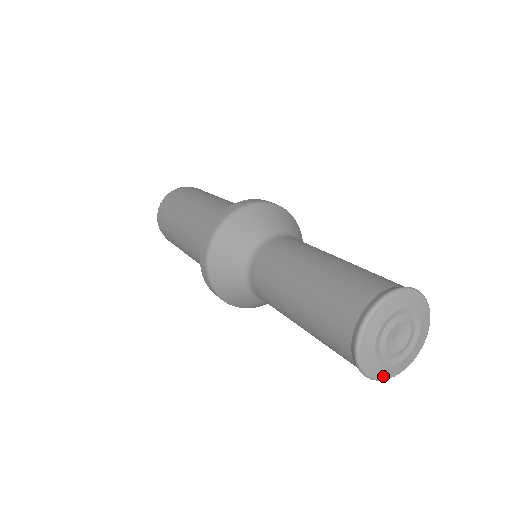
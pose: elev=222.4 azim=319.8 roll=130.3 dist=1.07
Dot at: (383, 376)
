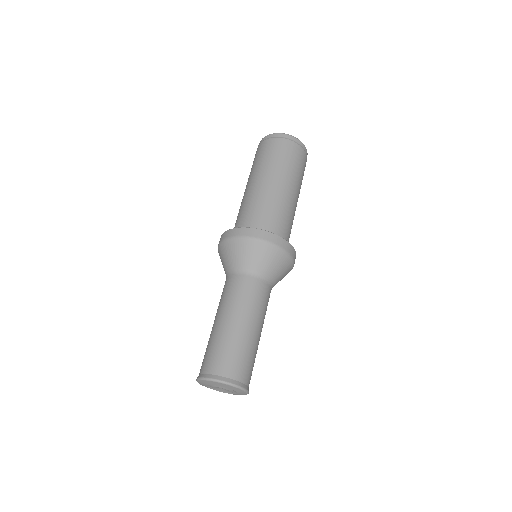
Dot at: (201, 384)
